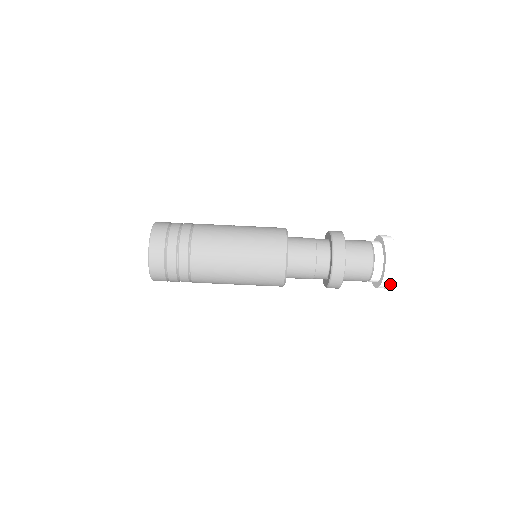
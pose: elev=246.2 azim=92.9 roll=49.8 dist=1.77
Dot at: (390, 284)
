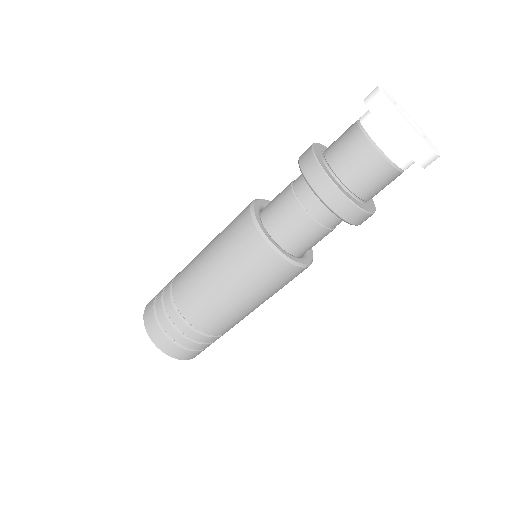
Dot at: (419, 142)
